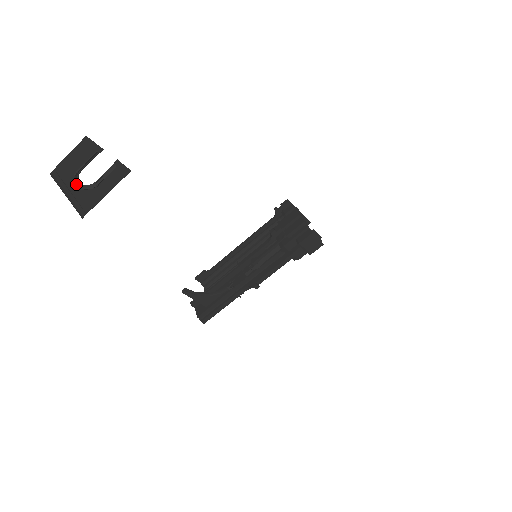
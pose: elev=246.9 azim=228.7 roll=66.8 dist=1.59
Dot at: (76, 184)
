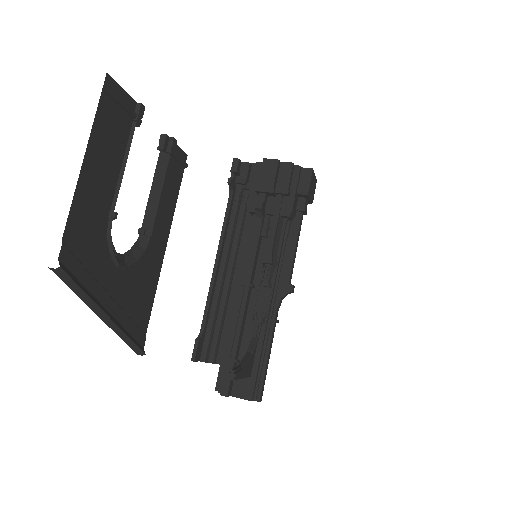
Dot at: (115, 260)
